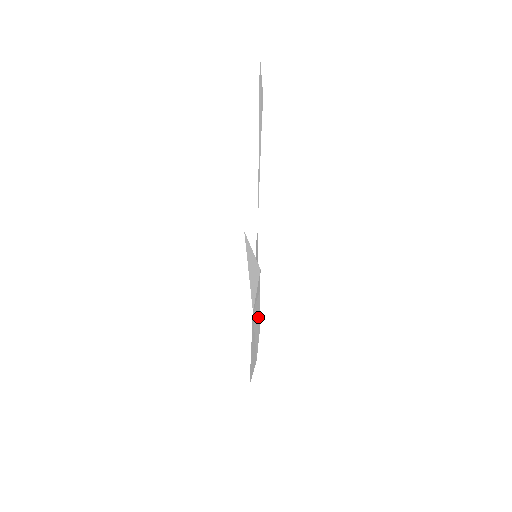
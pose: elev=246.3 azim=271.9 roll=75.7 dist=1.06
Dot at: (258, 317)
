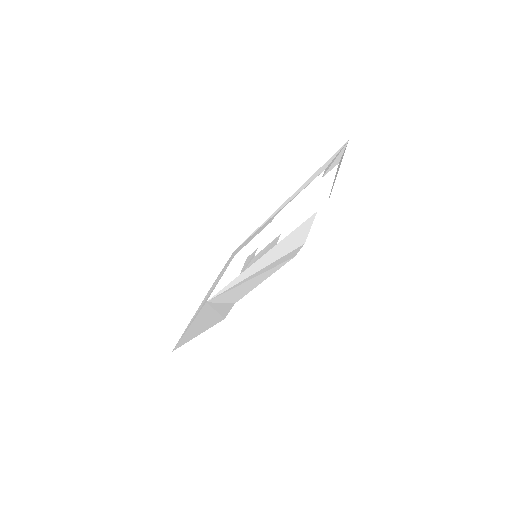
Dot at: (248, 288)
